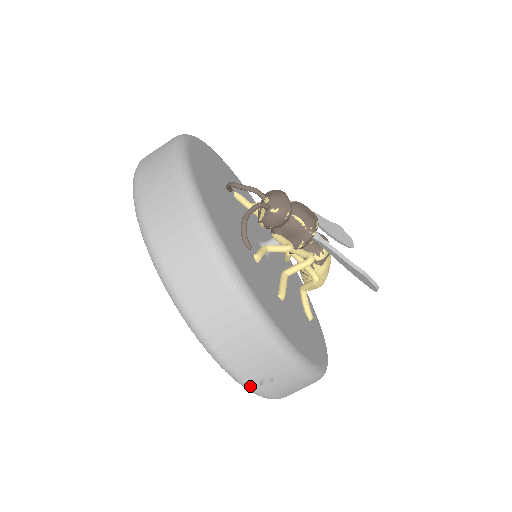
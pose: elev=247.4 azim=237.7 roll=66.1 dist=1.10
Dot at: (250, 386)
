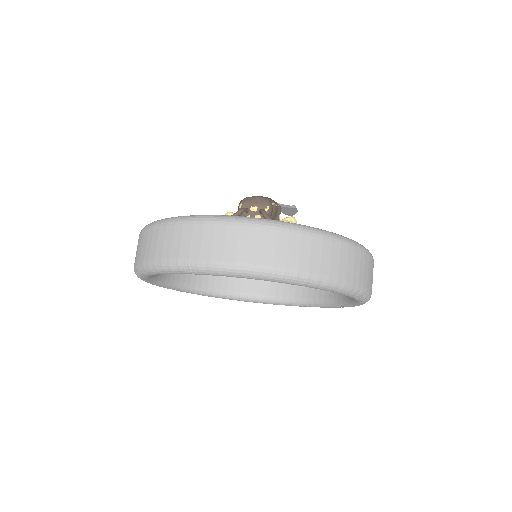
Dot at: occluded
